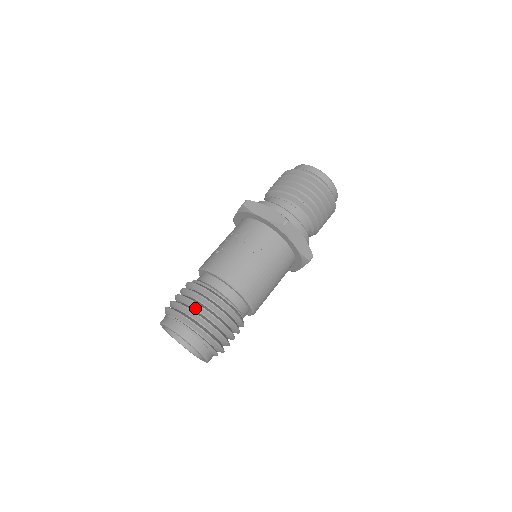
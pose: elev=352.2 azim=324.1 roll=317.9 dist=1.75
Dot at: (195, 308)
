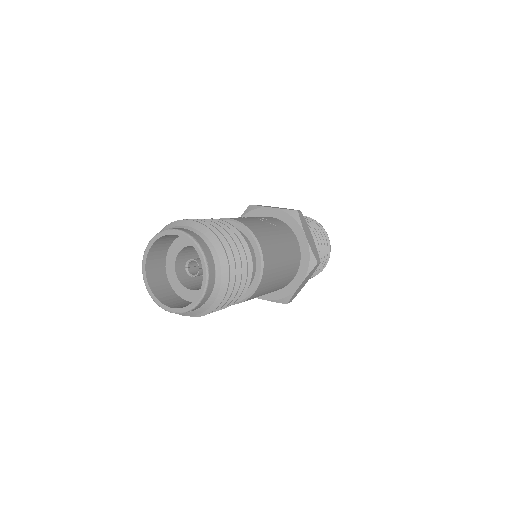
Dot at: occluded
